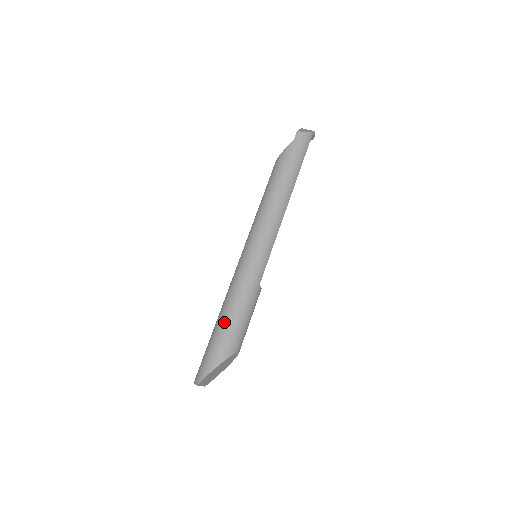
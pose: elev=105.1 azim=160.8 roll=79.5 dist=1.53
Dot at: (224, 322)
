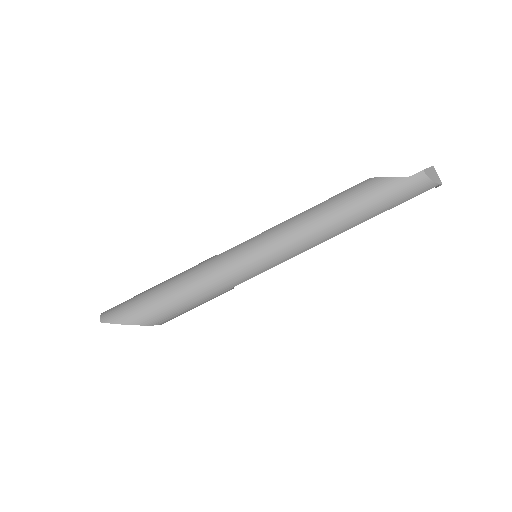
Dot at: (169, 293)
